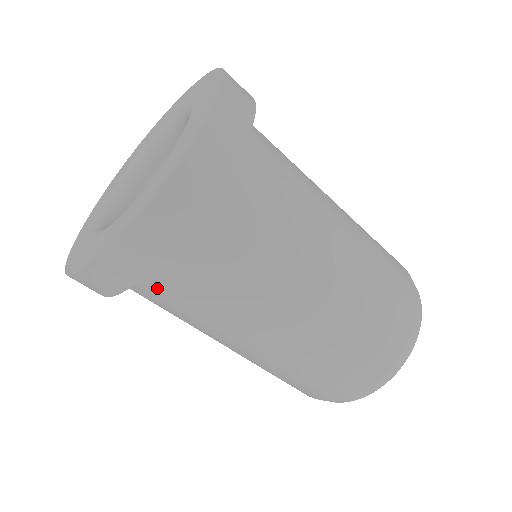
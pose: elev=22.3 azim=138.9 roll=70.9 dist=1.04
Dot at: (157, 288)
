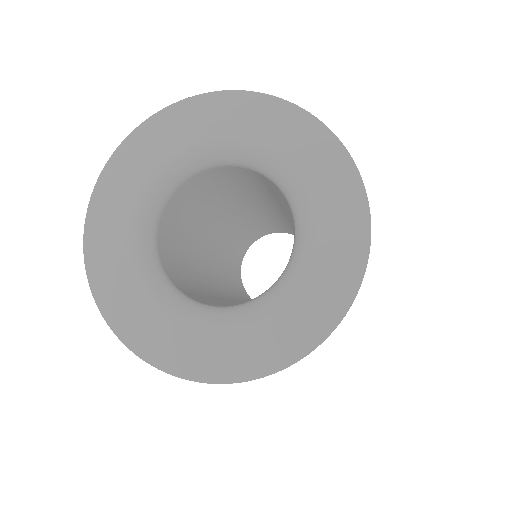
Dot at: occluded
